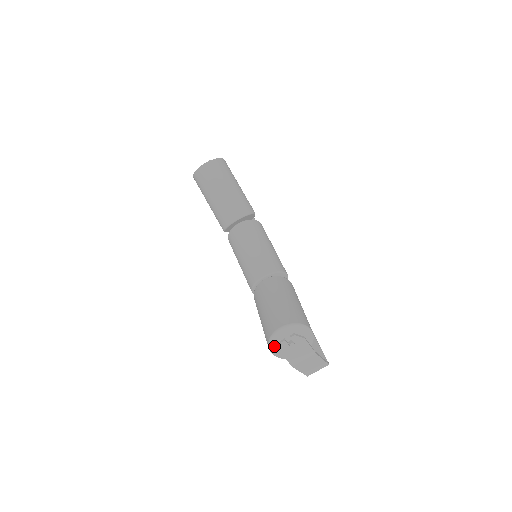
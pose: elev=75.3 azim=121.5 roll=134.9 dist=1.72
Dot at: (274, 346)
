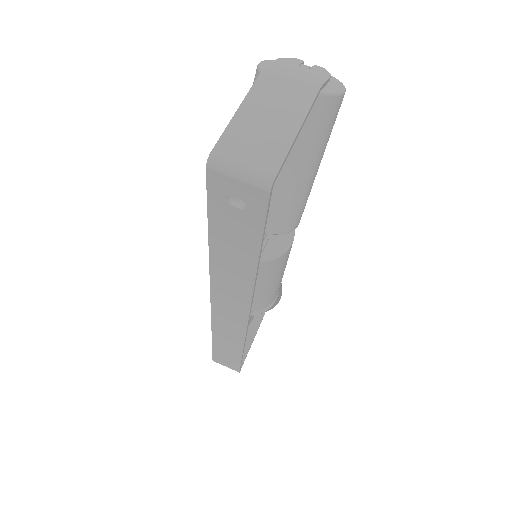
Dot at: occluded
